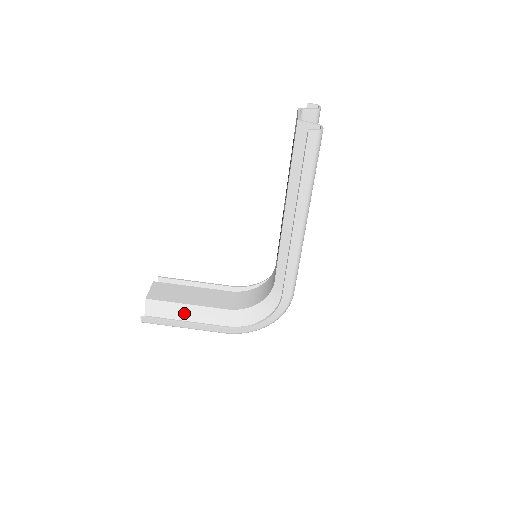
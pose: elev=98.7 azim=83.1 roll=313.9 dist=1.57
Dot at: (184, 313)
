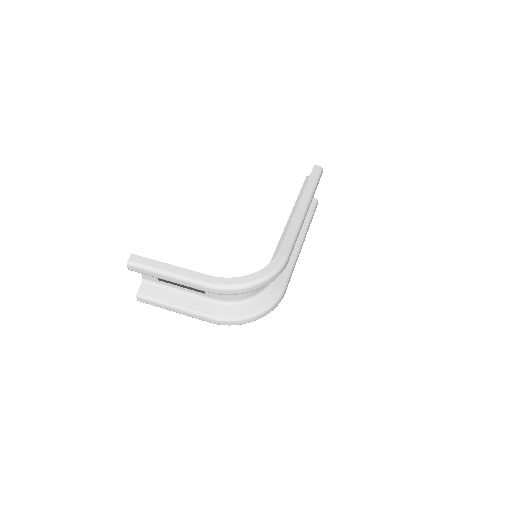
Dot at: occluded
